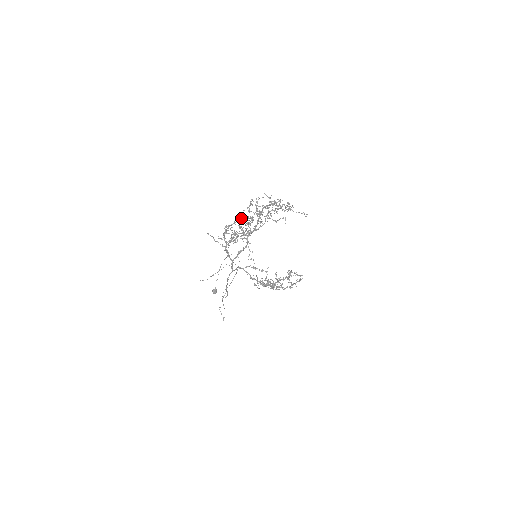
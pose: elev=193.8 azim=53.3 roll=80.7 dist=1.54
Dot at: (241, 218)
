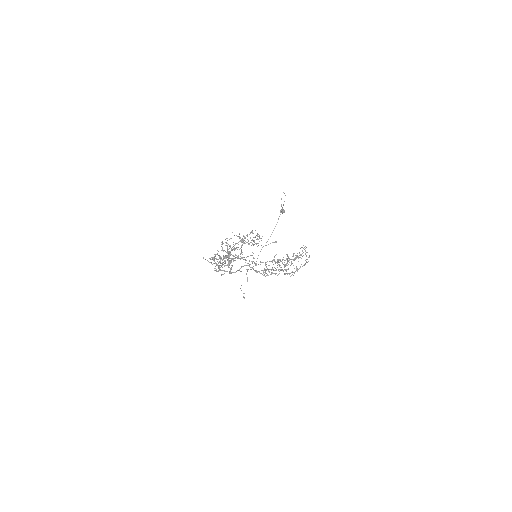
Dot at: occluded
